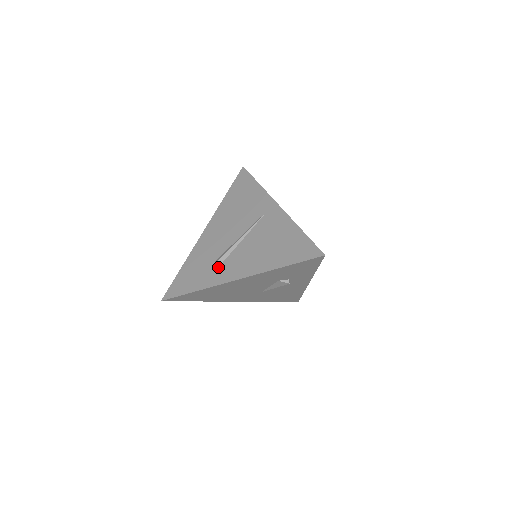
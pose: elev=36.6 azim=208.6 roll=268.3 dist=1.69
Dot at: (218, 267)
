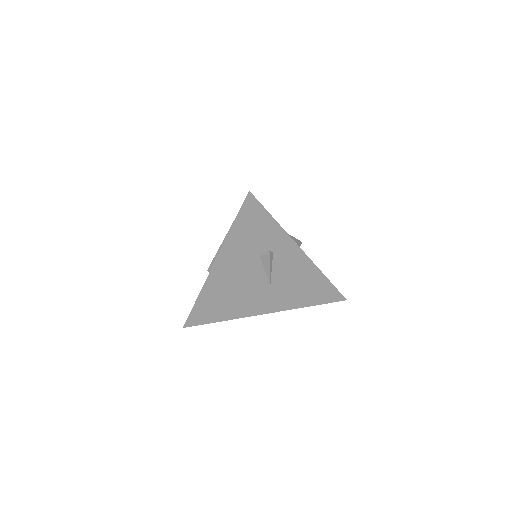
Dot at: occluded
